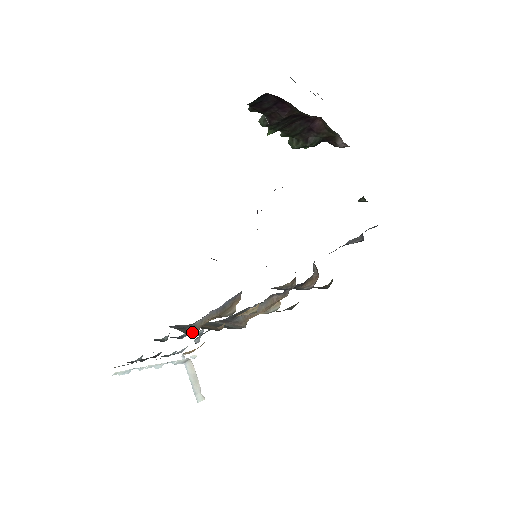
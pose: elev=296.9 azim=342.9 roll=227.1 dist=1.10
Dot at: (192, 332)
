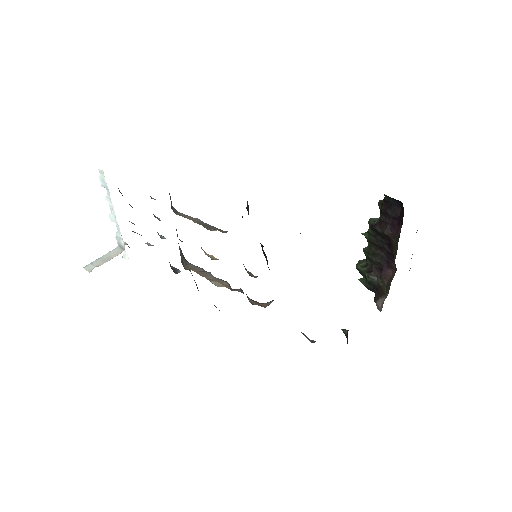
Dot at: (173, 209)
